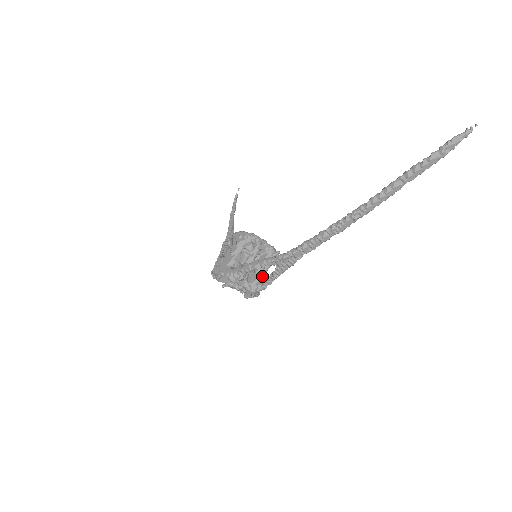
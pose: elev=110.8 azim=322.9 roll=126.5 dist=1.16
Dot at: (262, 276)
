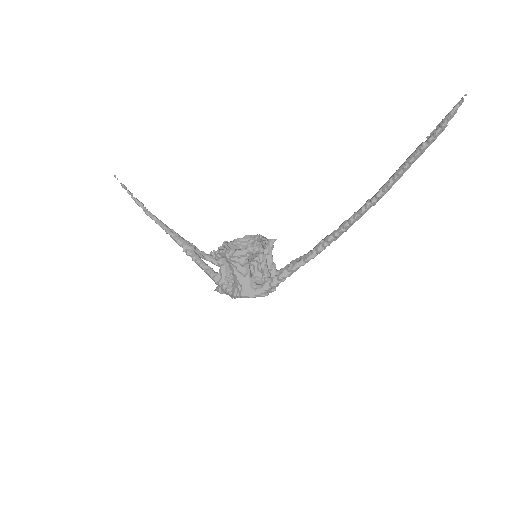
Dot at: occluded
